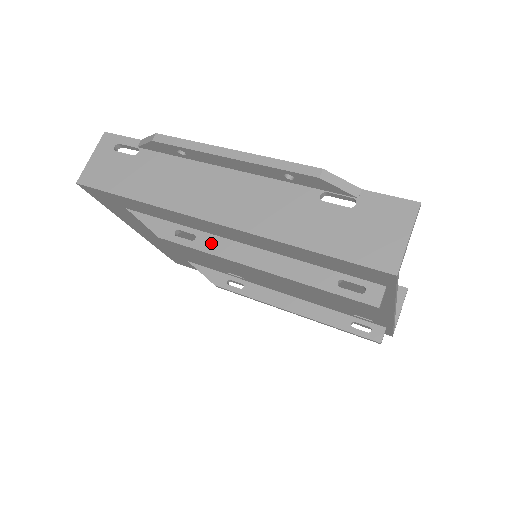
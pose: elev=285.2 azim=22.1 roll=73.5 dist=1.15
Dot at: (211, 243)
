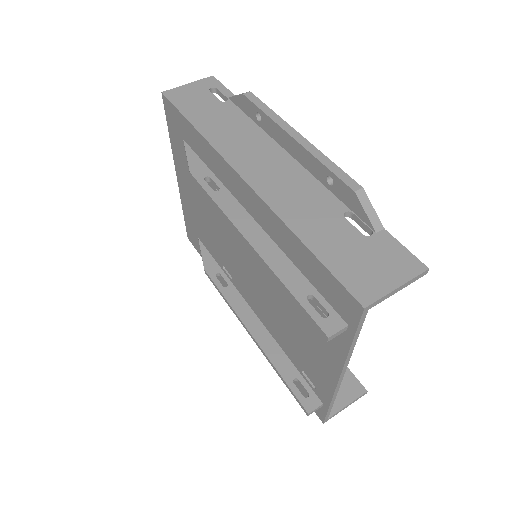
Dot at: (227, 201)
